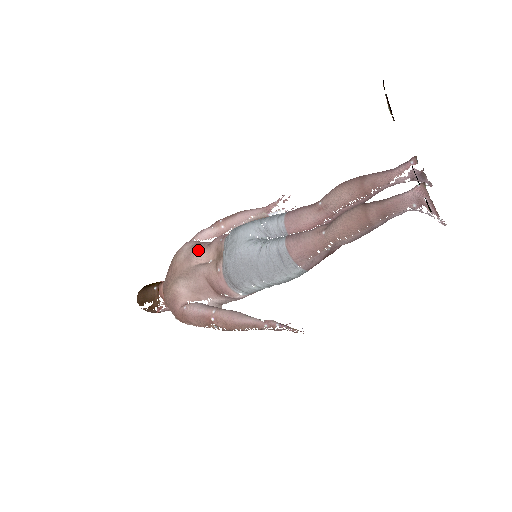
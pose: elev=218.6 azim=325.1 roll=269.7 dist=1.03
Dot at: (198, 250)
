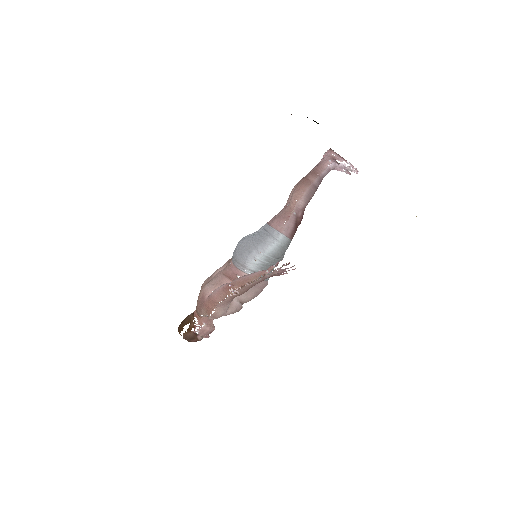
Dot at: (216, 270)
